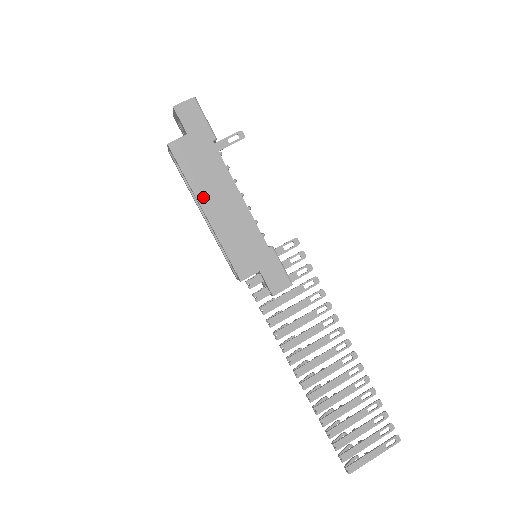
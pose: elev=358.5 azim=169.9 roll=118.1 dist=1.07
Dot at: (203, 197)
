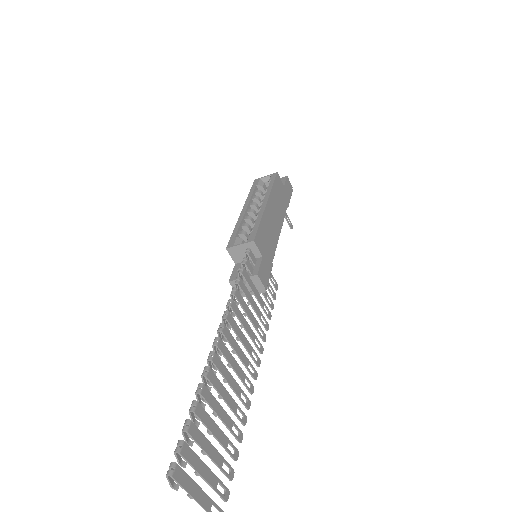
Dot at: (271, 200)
